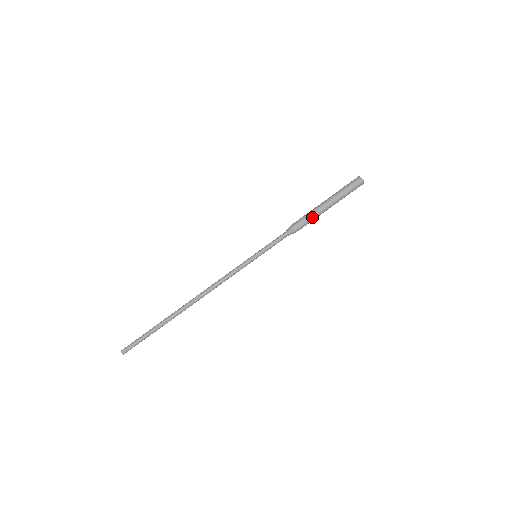
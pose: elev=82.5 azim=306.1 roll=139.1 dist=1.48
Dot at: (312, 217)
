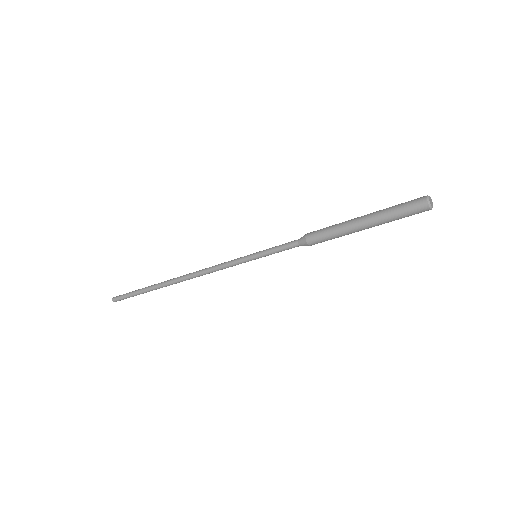
Dot at: (337, 235)
